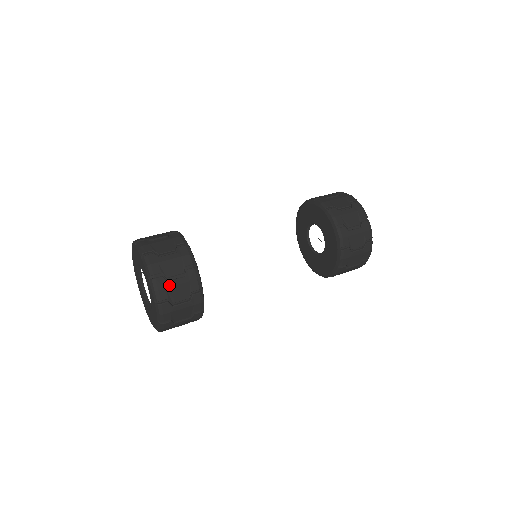
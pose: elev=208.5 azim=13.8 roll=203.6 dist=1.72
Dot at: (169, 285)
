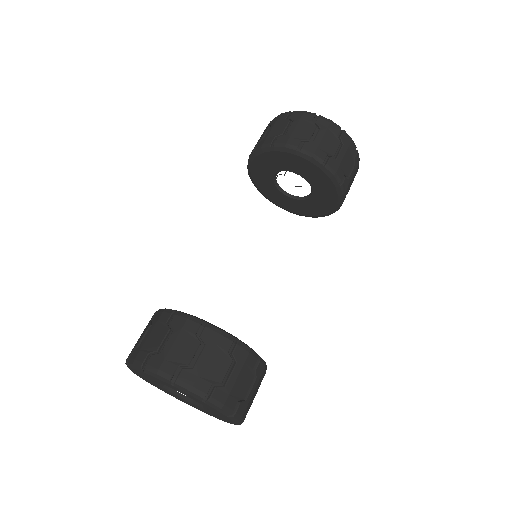
Dot at: (198, 370)
